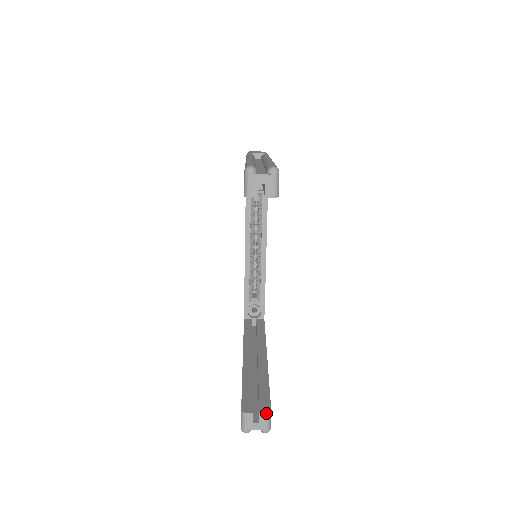
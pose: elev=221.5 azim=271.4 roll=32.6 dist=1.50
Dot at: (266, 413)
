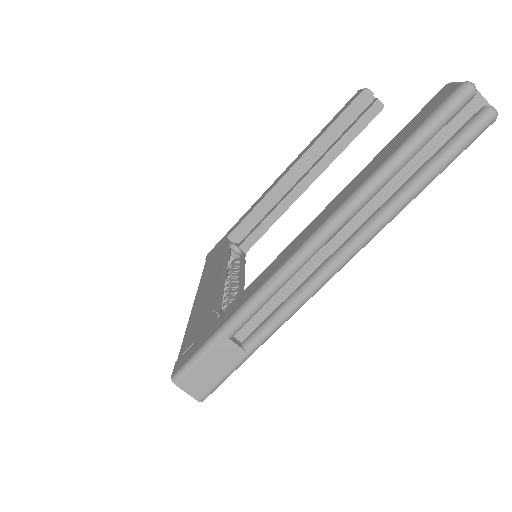
Dot at: occluded
